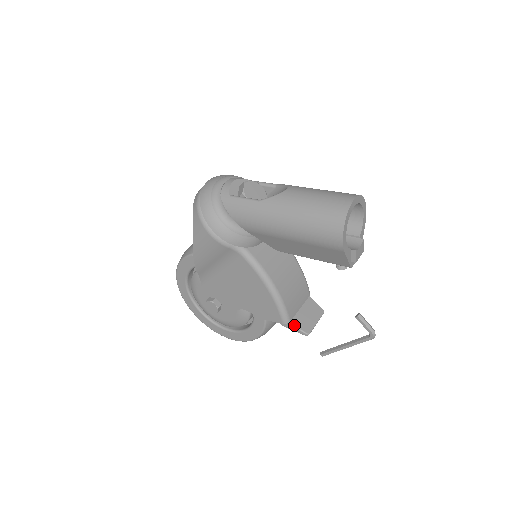
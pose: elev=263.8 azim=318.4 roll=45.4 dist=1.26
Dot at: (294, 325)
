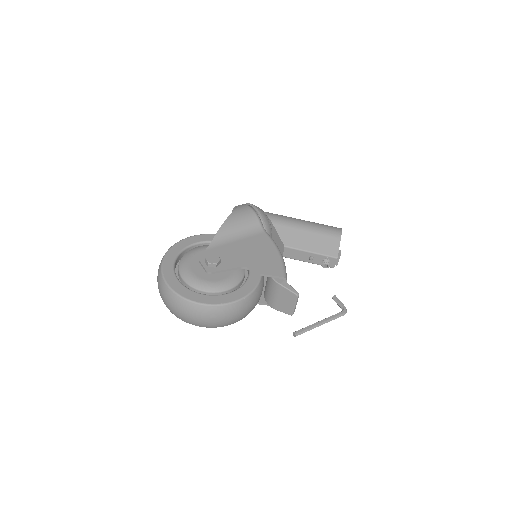
Dot at: occluded
